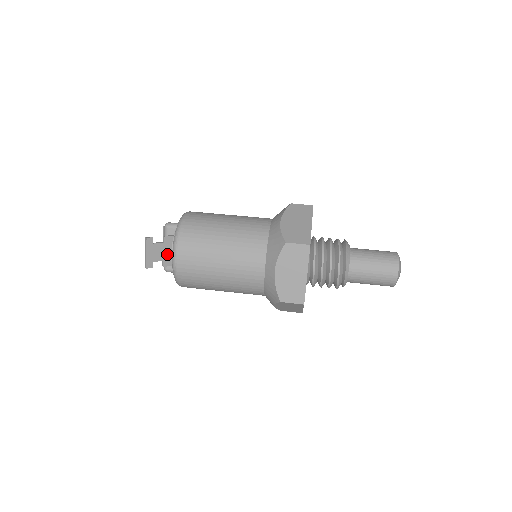
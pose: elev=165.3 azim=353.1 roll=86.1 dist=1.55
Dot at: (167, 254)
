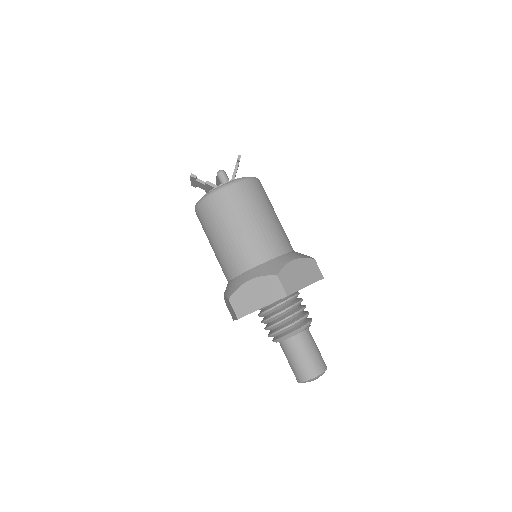
Dot at: (209, 190)
